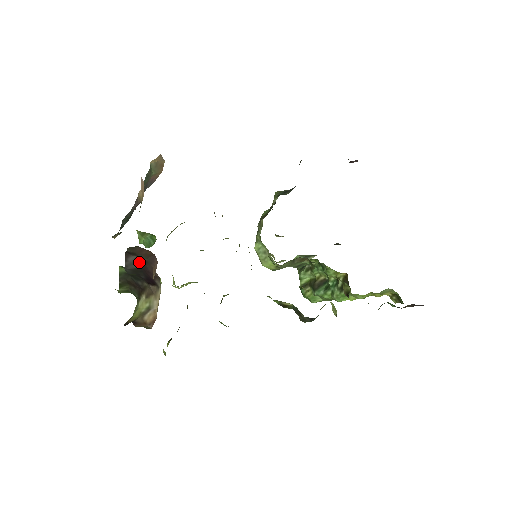
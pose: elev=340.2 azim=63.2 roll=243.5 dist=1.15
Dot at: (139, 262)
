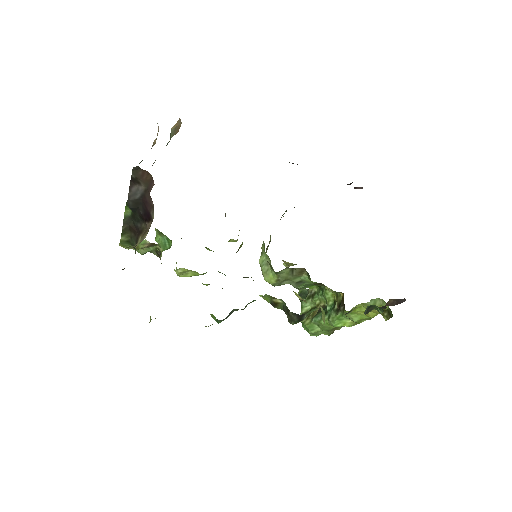
Dot at: (140, 192)
